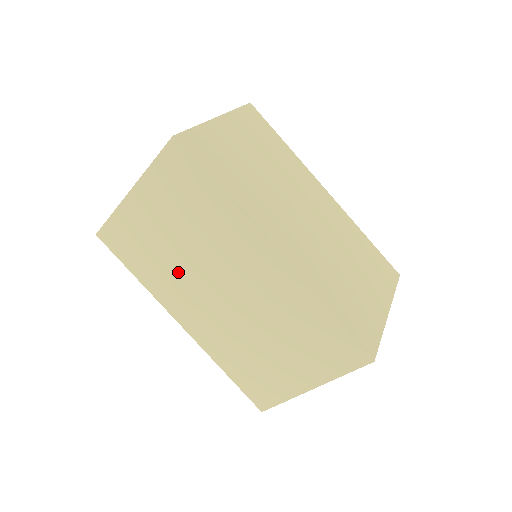
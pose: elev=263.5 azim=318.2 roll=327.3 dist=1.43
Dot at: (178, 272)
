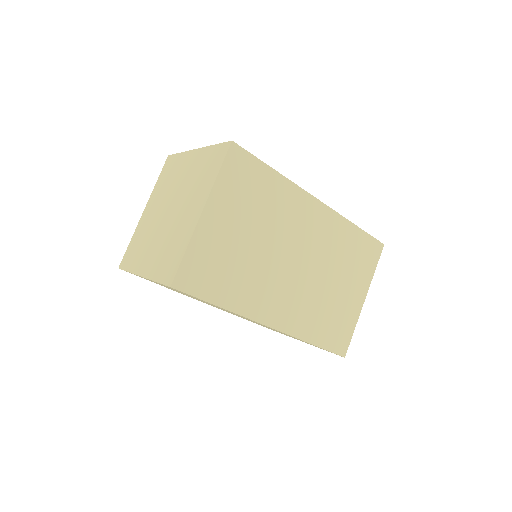
Dot at: occluded
